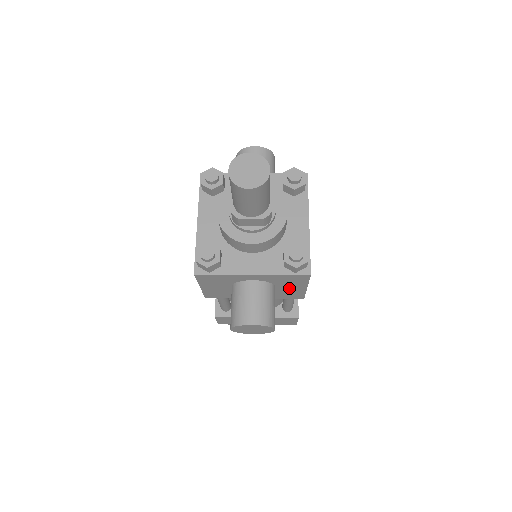
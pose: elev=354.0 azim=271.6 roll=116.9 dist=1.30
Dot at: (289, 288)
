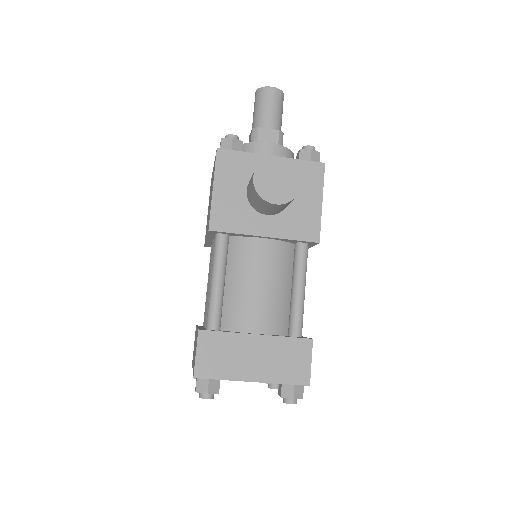
Dot at: (304, 203)
